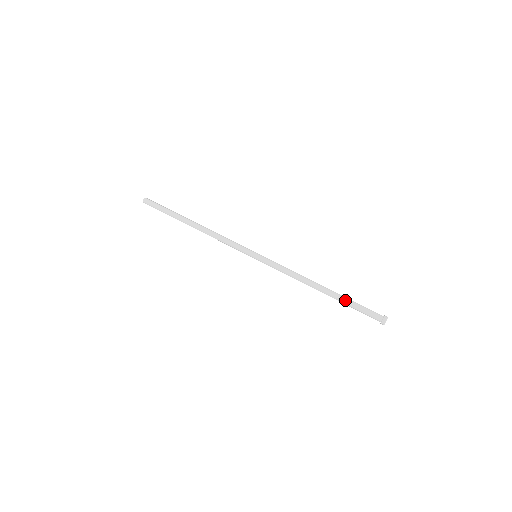
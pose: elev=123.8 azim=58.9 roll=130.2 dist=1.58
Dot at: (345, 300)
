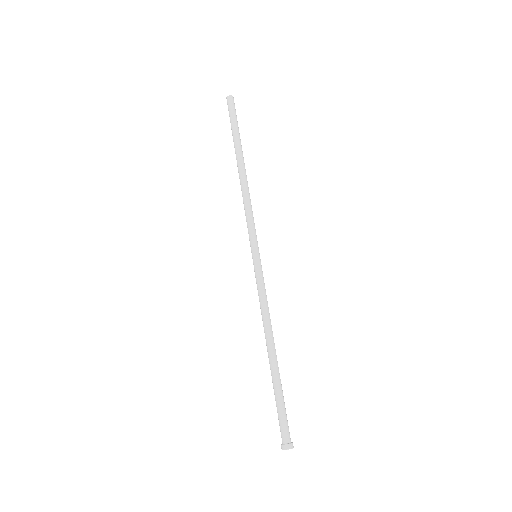
Dot at: (279, 387)
